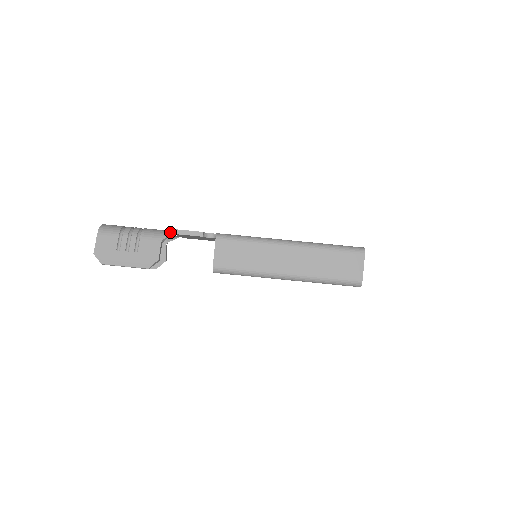
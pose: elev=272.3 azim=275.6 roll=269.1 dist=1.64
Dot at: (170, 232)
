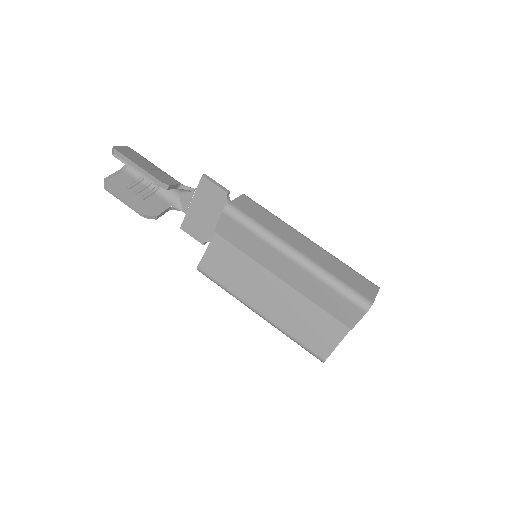
Dot at: (190, 189)
